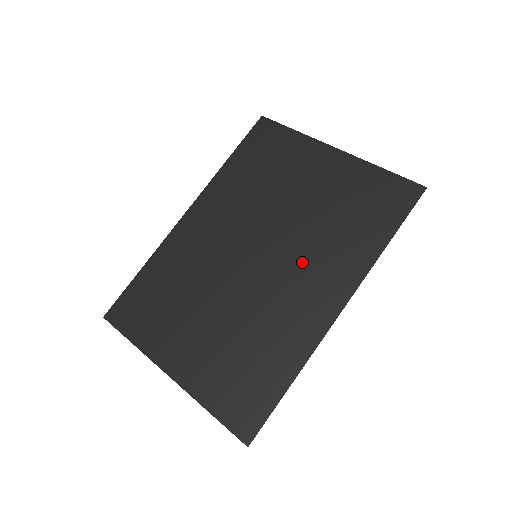
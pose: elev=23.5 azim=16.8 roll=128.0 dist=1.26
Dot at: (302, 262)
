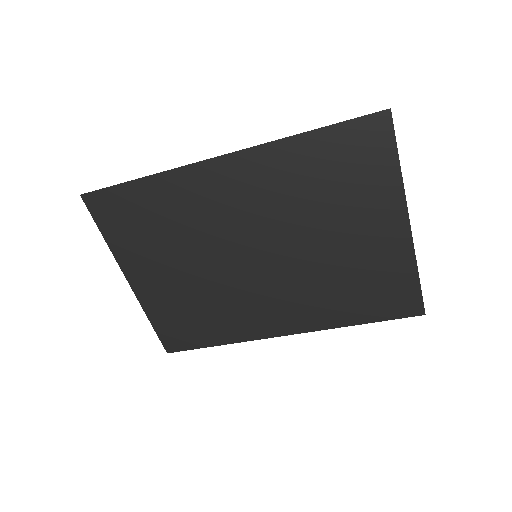
Dot at: (287, 289)
